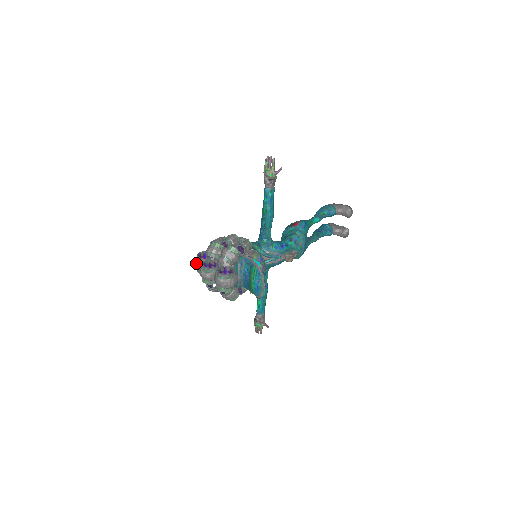
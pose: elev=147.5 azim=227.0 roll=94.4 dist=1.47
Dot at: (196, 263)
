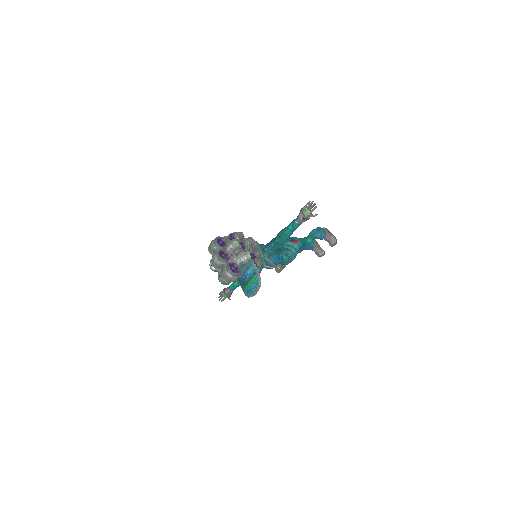
Dot at: (212, 245)
